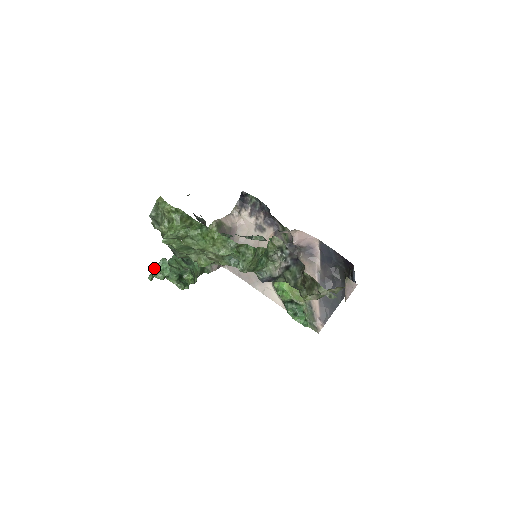
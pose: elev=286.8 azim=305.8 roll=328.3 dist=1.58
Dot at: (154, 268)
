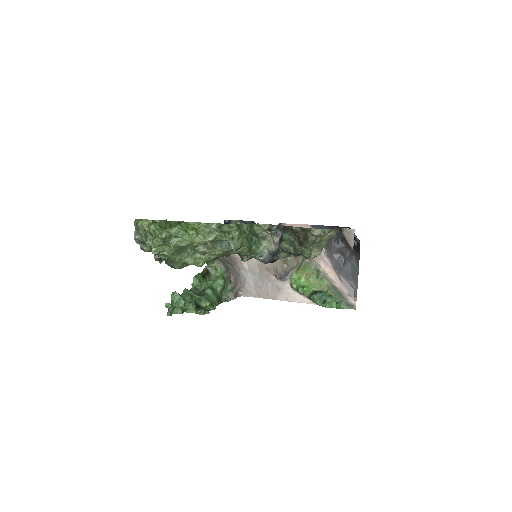
Dot at: (168, 303)
